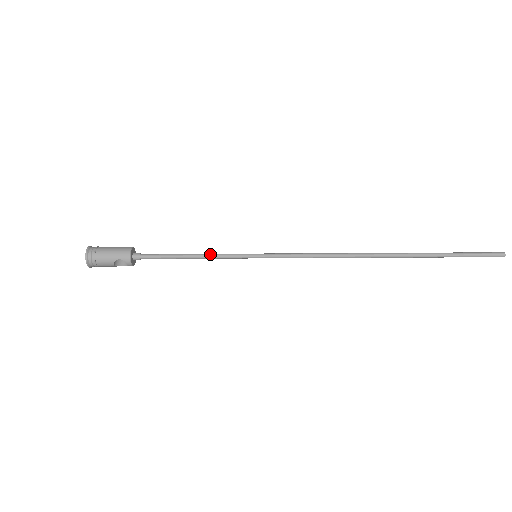
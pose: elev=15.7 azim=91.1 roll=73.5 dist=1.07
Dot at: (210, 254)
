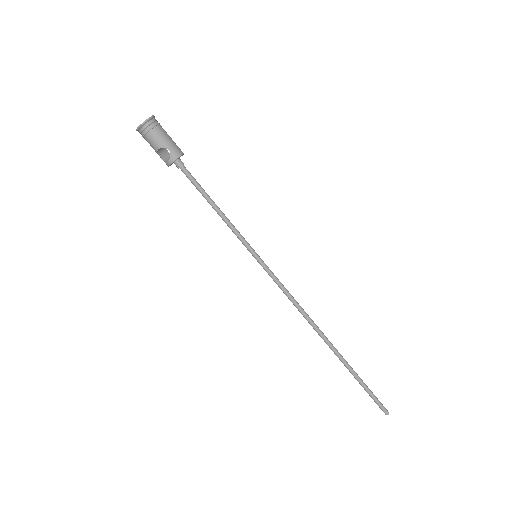
Dot at: occluded
